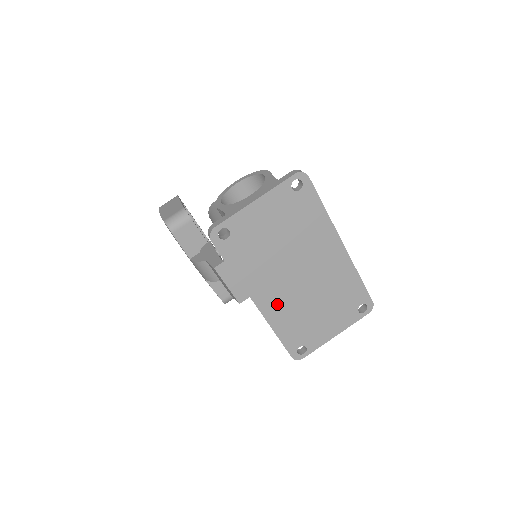
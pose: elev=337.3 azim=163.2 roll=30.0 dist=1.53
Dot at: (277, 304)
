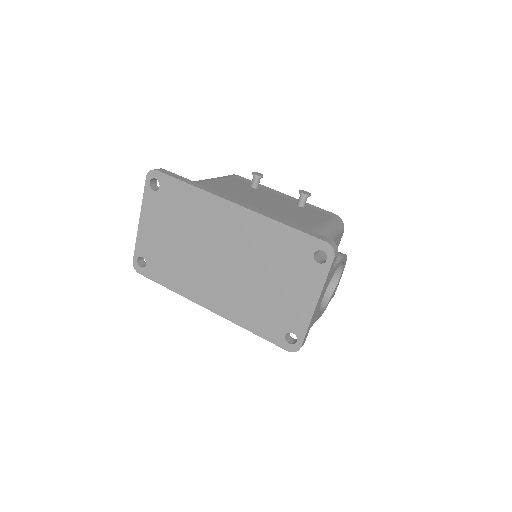
Dot at: (226, 300)
